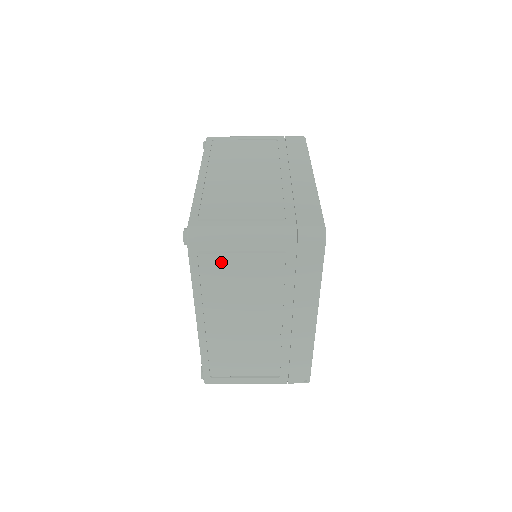
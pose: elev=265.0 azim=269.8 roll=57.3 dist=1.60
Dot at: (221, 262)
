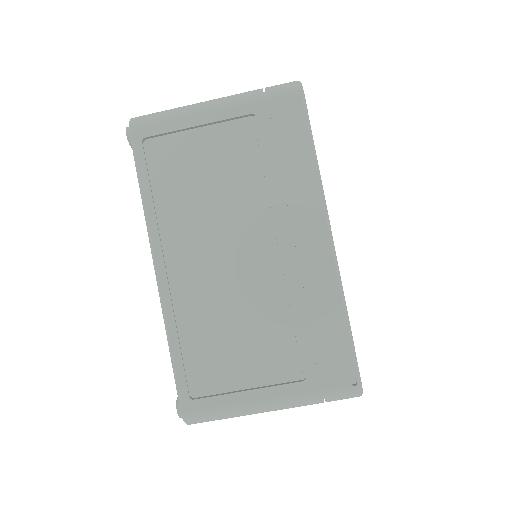
Dot at: (174, 150)
